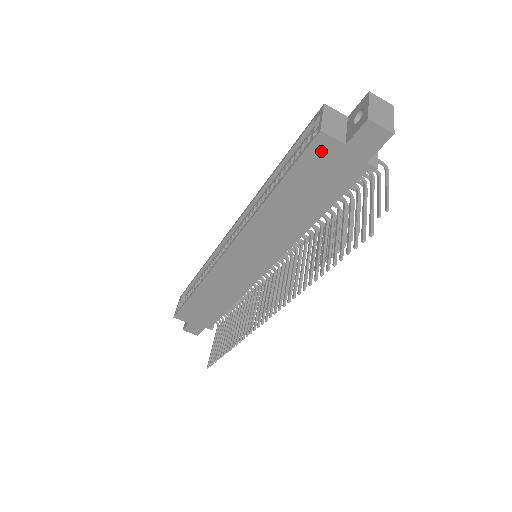
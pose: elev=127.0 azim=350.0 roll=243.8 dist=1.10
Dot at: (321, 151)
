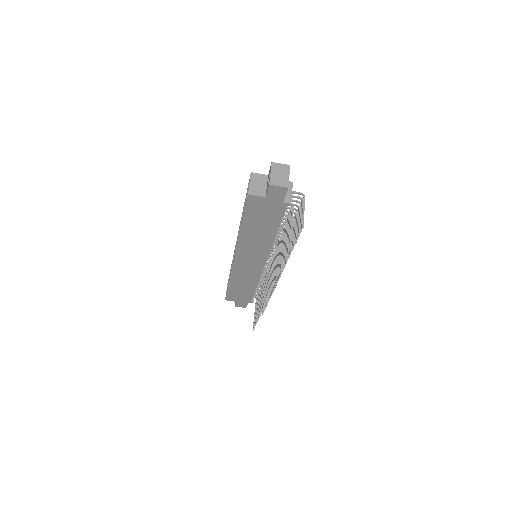
Dot at: (255, 203)
